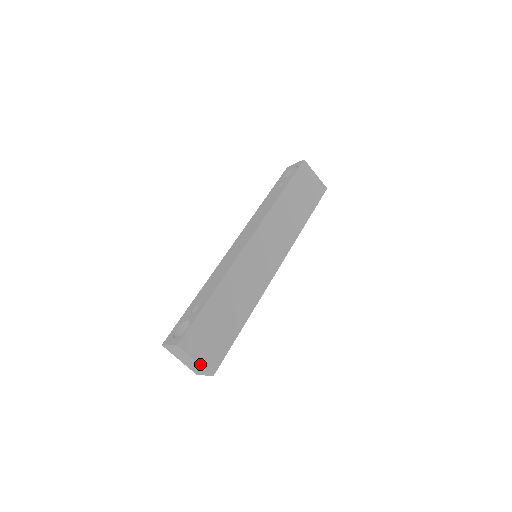
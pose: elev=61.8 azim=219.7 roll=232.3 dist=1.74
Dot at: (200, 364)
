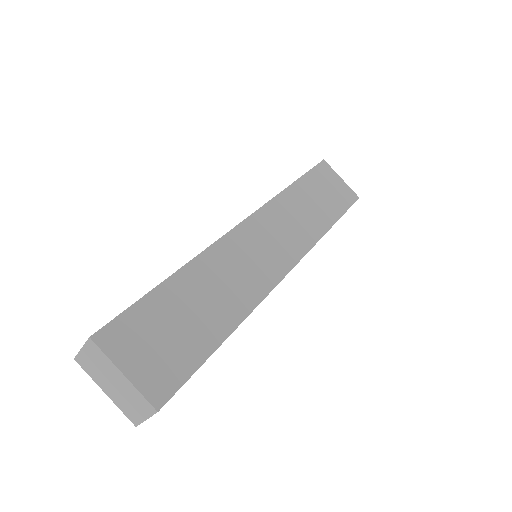
Dot at: (132, 382)
